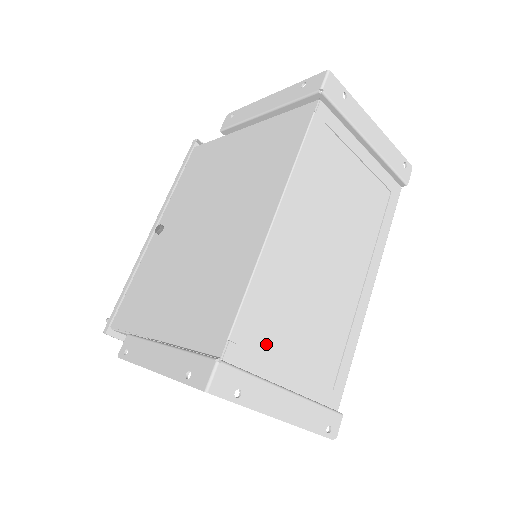
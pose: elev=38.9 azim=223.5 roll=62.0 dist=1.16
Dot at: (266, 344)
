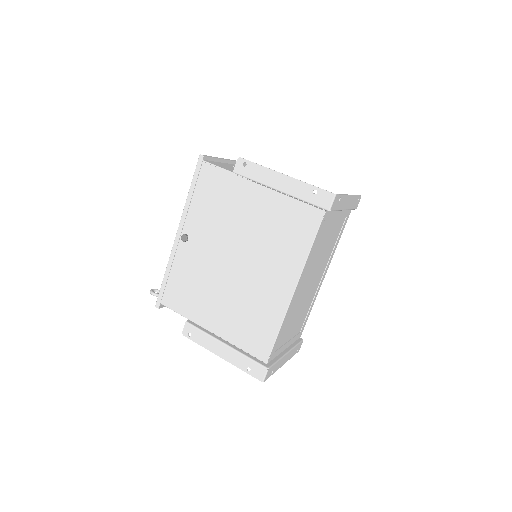
Dot at: (281, 342)
